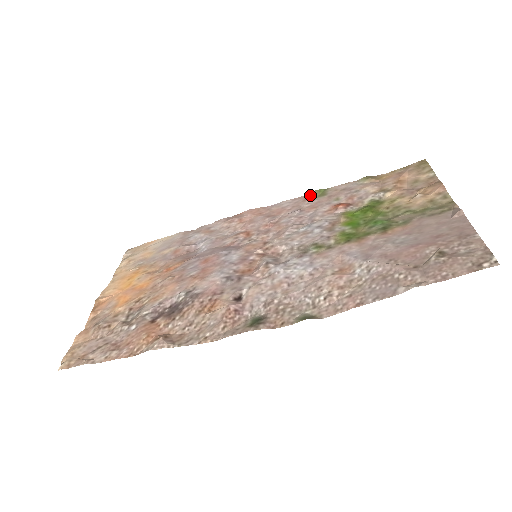
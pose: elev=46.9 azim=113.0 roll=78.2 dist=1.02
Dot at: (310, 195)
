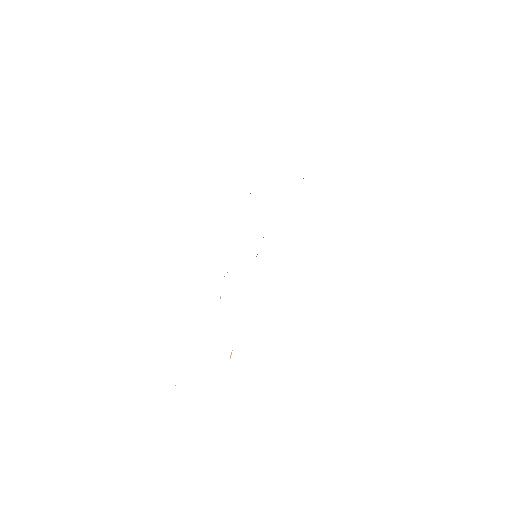
Dot at: occluded
